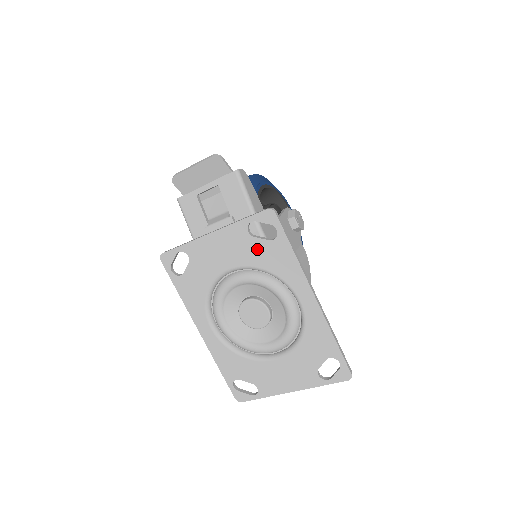
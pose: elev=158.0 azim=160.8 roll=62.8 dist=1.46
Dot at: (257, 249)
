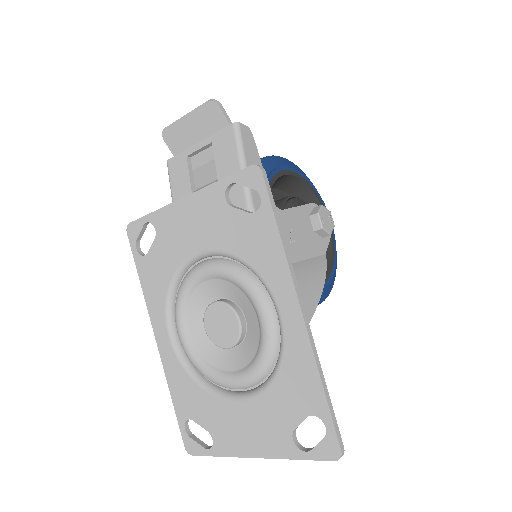
Dot at: (233, 225)
